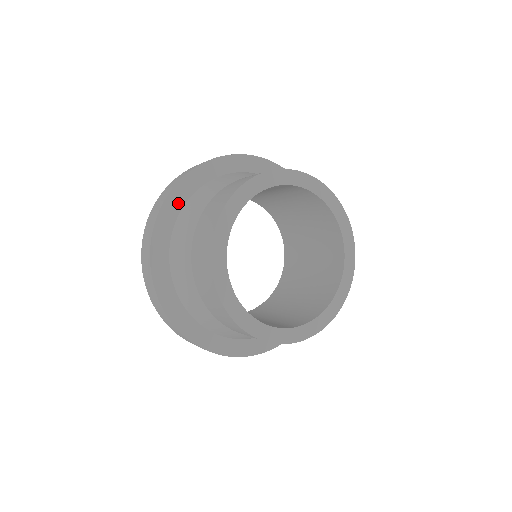
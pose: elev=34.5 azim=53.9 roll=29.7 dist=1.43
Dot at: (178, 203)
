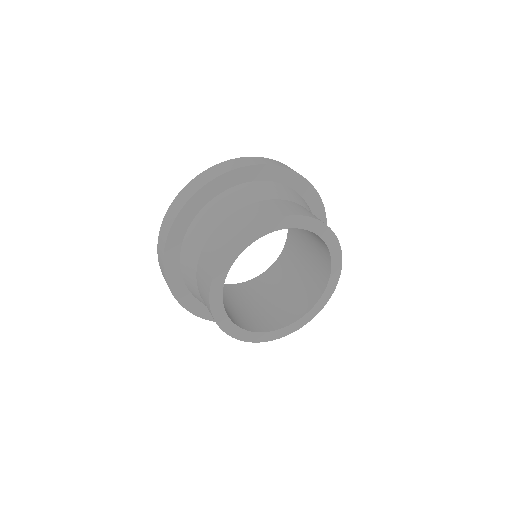
Dot at: (249, 177)
